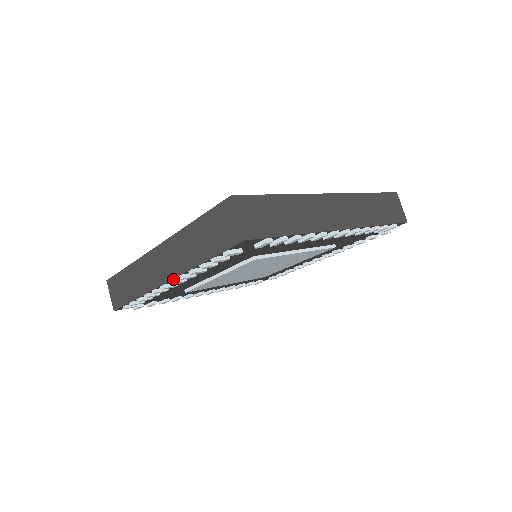
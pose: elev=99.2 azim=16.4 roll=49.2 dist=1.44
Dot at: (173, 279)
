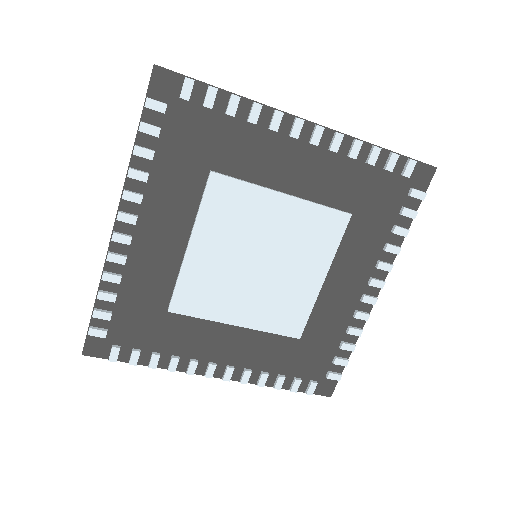
Dot at: (120, 211)
